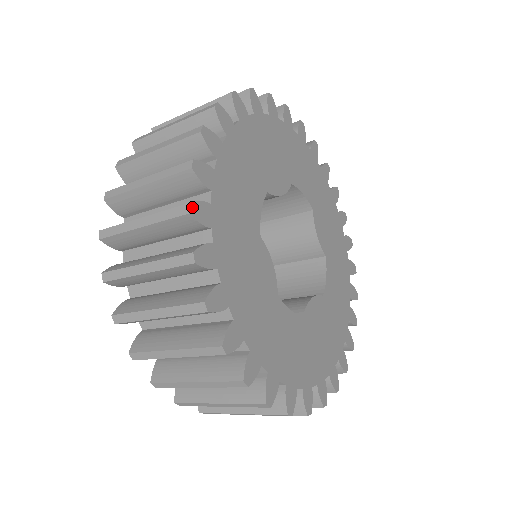
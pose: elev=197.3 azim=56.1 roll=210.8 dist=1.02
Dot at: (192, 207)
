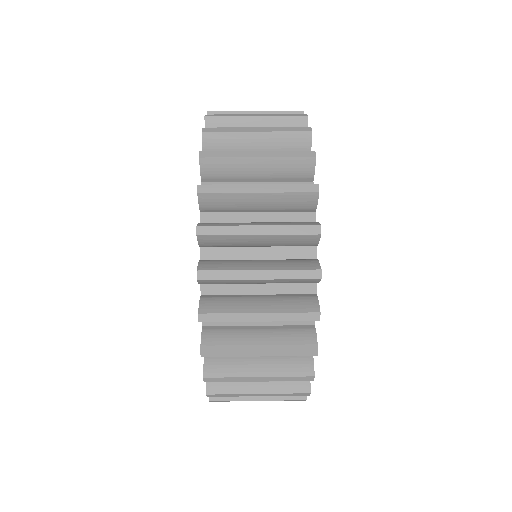
Dot at: (318, 188)
